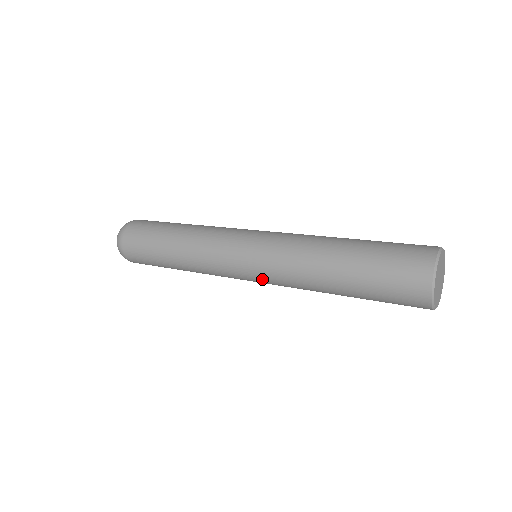
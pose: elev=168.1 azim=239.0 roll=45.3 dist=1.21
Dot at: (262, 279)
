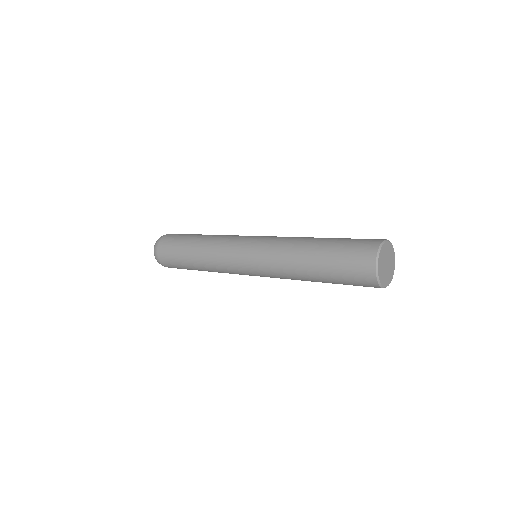
Dot at: (263, 276)
